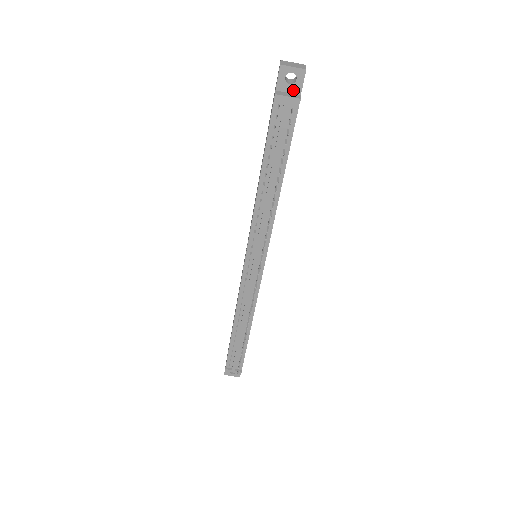
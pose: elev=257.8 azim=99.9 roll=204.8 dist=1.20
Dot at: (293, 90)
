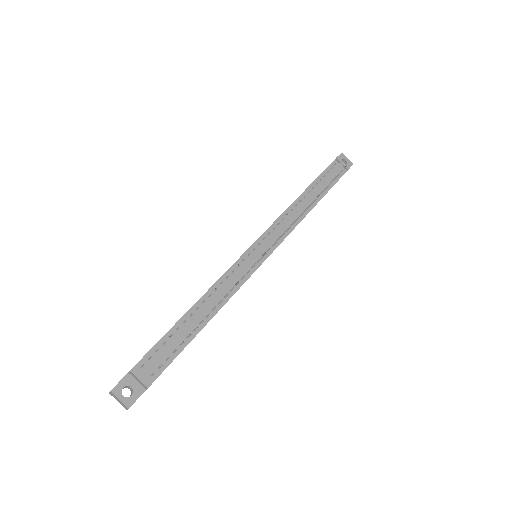
Dot at: occluded
